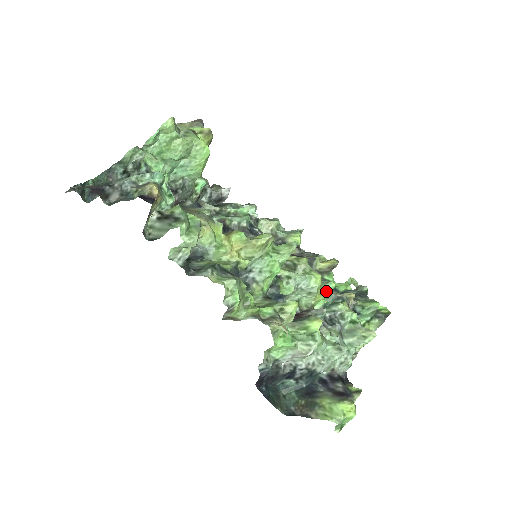
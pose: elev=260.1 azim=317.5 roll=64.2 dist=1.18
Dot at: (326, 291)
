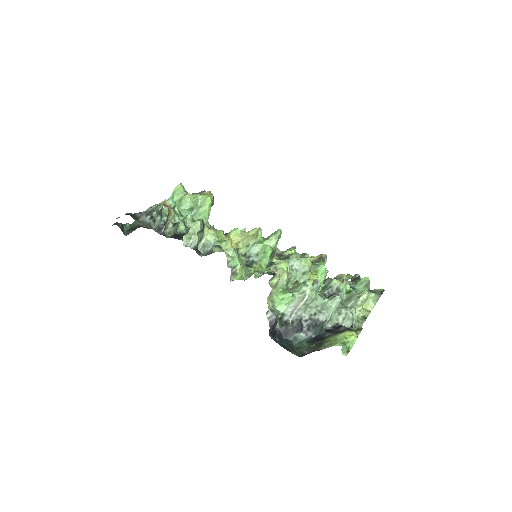
Dot at: (320, 274)
